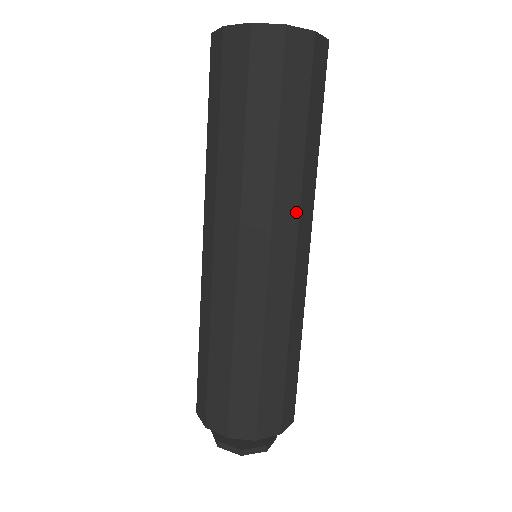
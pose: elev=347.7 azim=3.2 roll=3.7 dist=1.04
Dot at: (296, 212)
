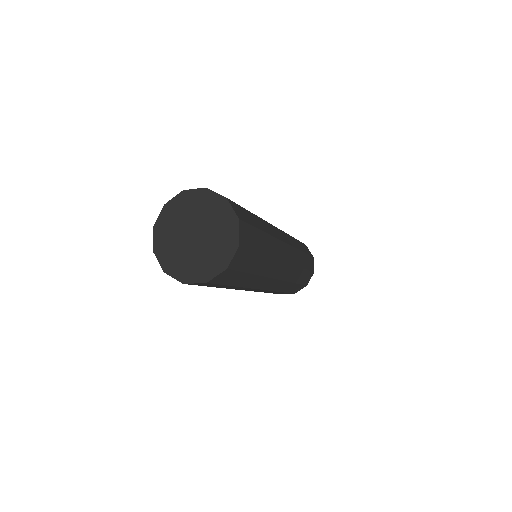
Dot at: (279, 242)
